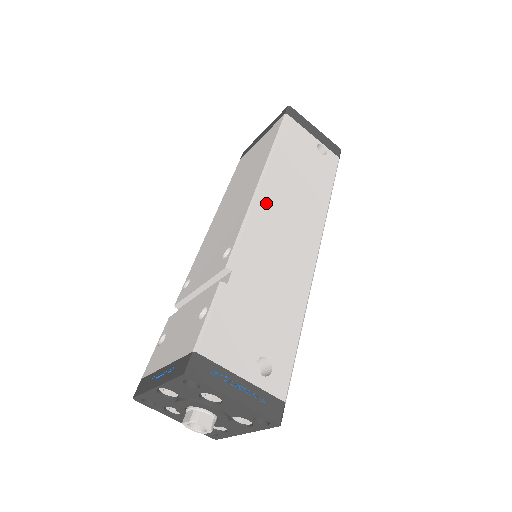
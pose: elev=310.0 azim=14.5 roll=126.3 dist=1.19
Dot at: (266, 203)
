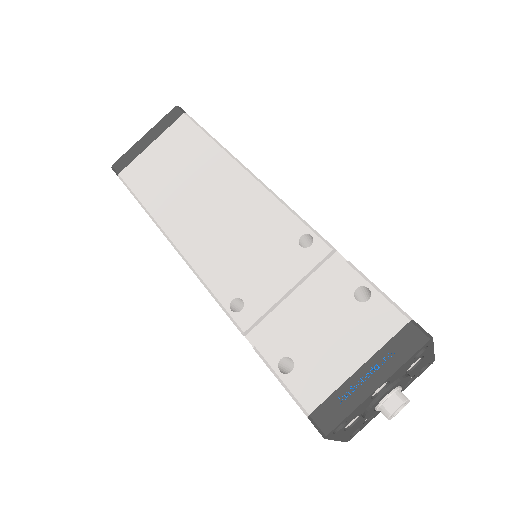
Dot at: occluded
